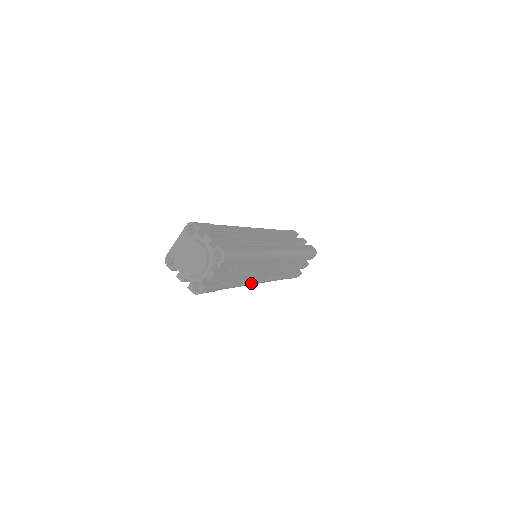
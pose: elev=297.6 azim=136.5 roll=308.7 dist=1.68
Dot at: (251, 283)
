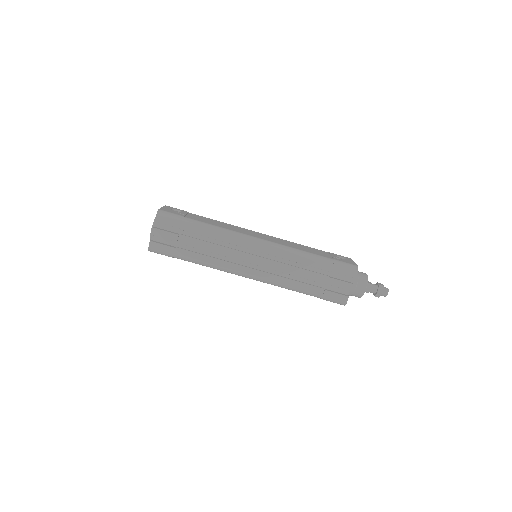
Dot at: occluded
